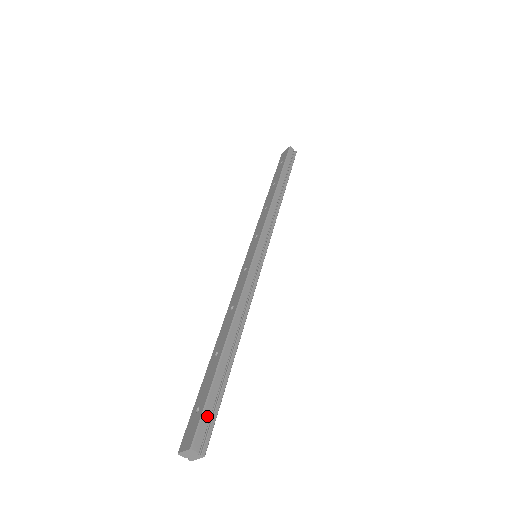
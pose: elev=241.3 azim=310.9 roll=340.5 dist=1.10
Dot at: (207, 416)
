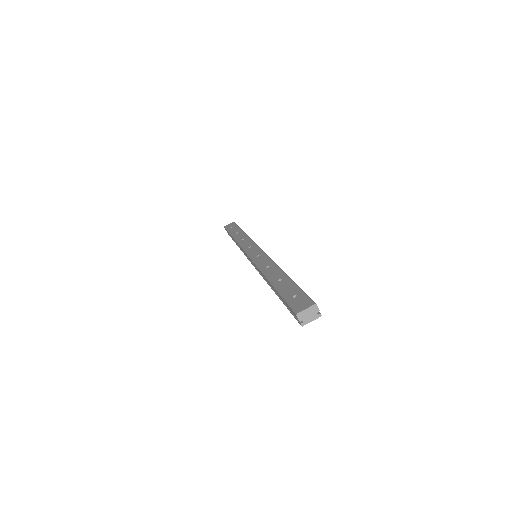
Dot at: occluded
